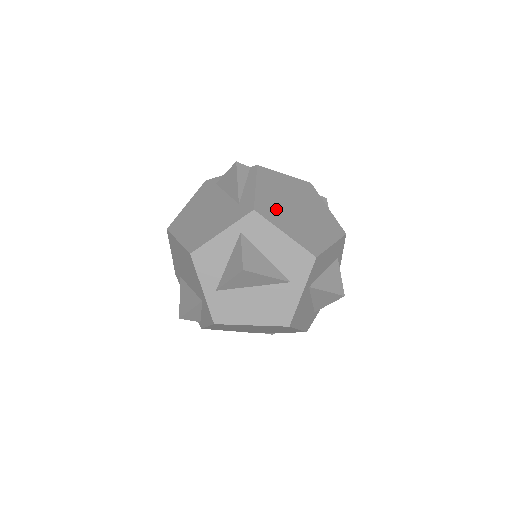
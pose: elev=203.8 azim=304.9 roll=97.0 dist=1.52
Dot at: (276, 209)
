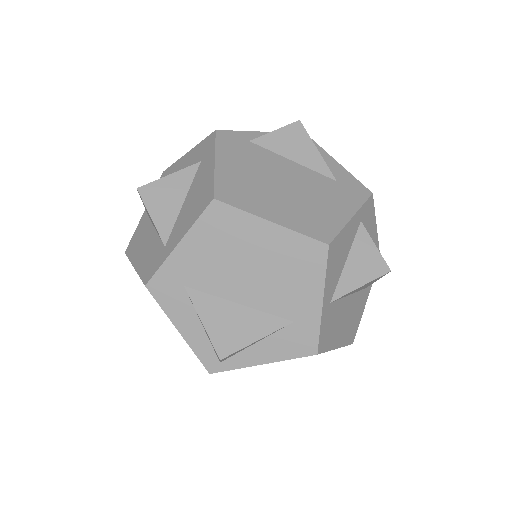
Dot at: occluded
